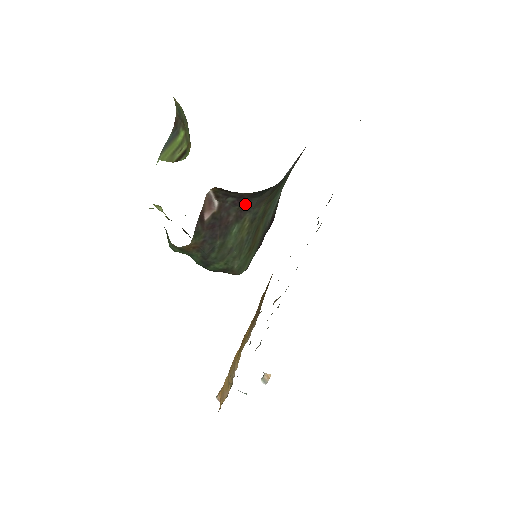
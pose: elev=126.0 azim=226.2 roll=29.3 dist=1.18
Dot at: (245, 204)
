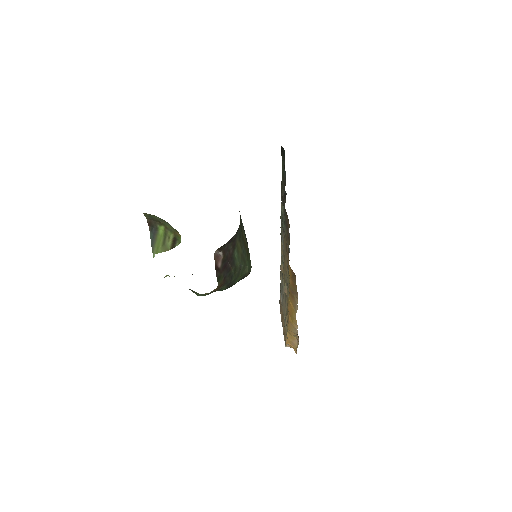
Dot at: (234, 236)
